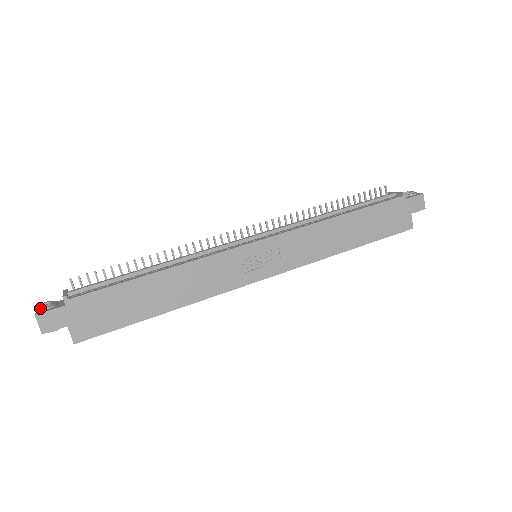
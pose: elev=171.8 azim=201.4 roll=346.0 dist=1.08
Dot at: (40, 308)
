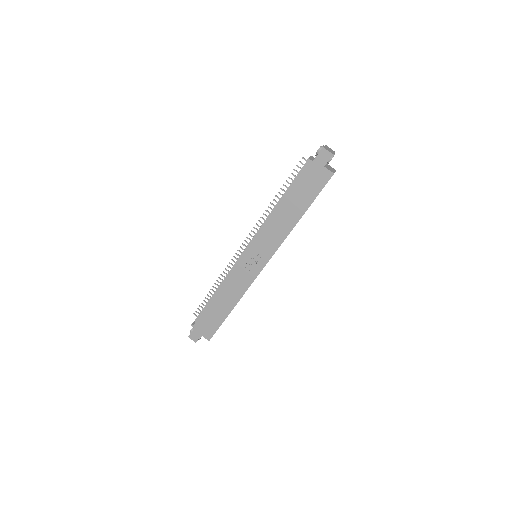
Dot at: (190, 332)
